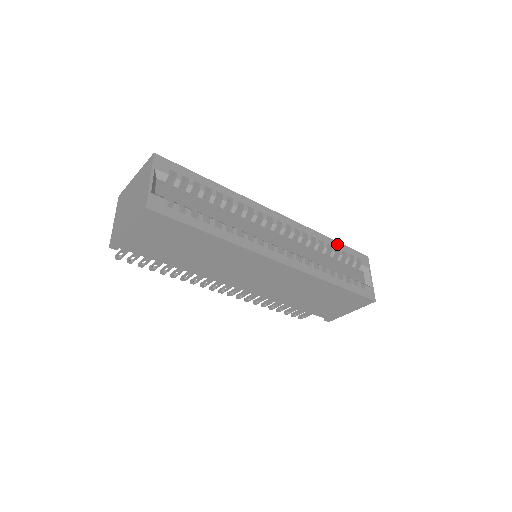
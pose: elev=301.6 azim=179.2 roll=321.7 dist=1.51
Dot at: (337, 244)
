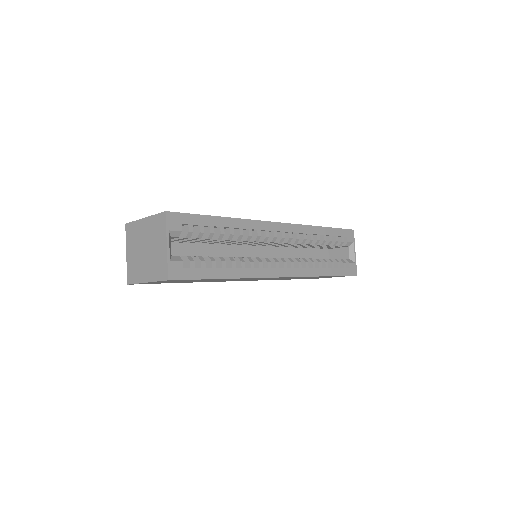
Dot at: (328, 230)
